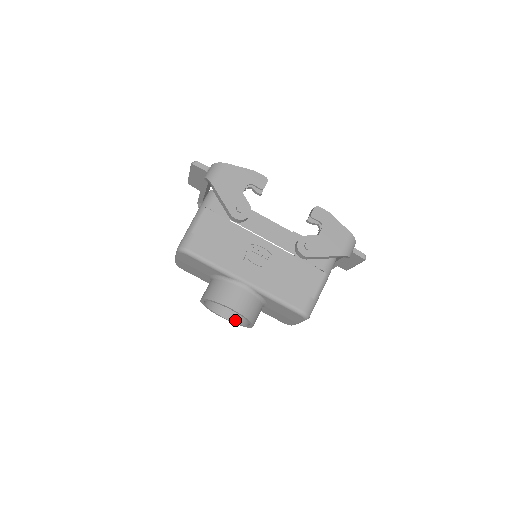
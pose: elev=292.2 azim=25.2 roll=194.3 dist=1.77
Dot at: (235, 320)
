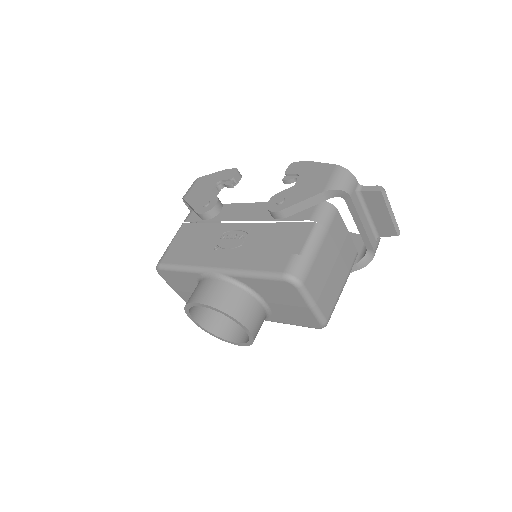
Dot at: (246, 340)
